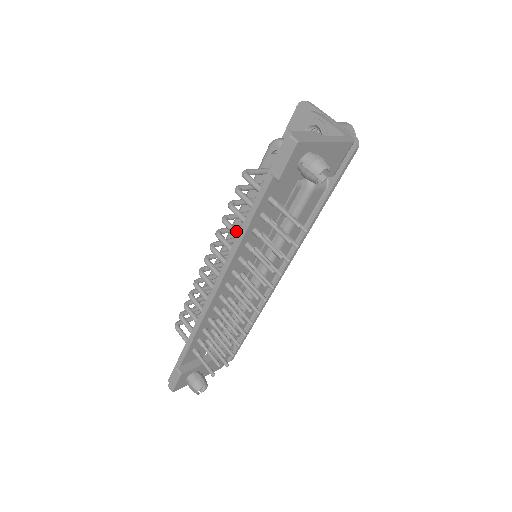
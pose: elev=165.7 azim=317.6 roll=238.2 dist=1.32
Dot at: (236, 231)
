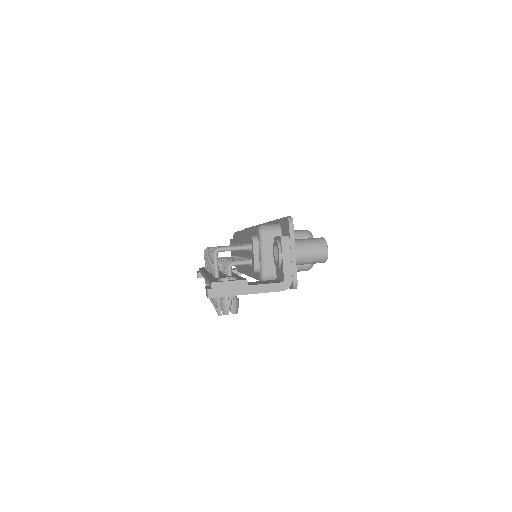
Dot at: occluded
